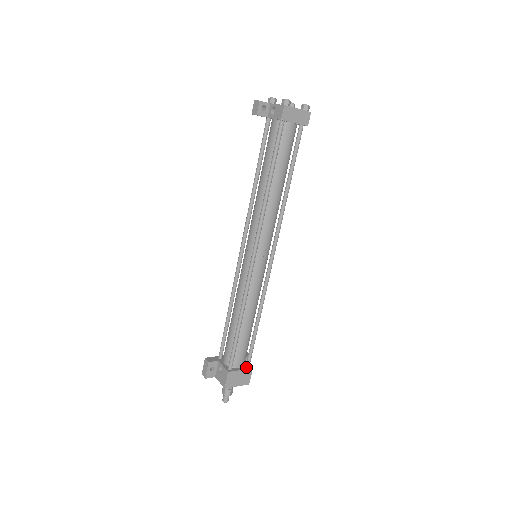
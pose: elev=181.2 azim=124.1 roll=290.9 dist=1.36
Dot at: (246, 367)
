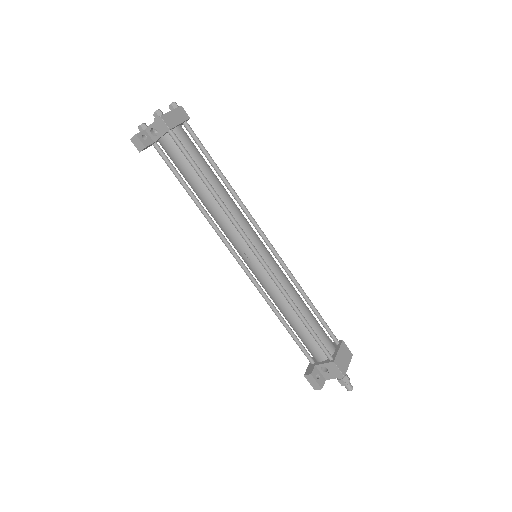
Dot at: (338, 345)
